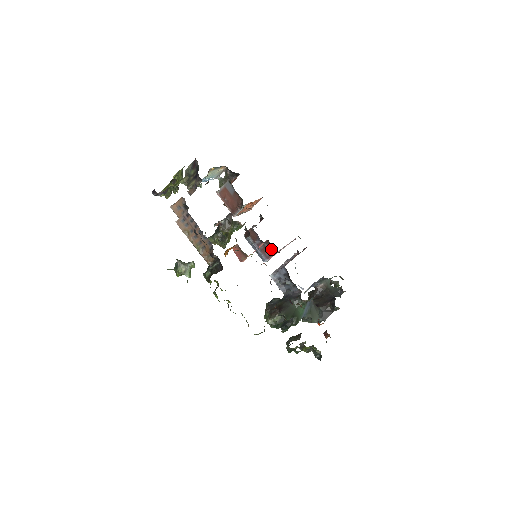
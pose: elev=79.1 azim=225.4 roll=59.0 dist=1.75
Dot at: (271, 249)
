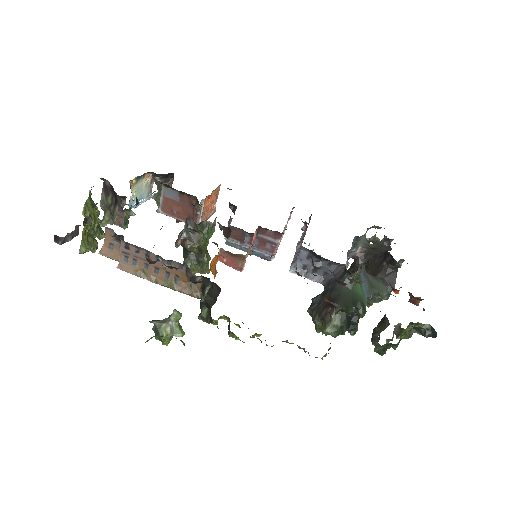
Dot at: (270, 237)
